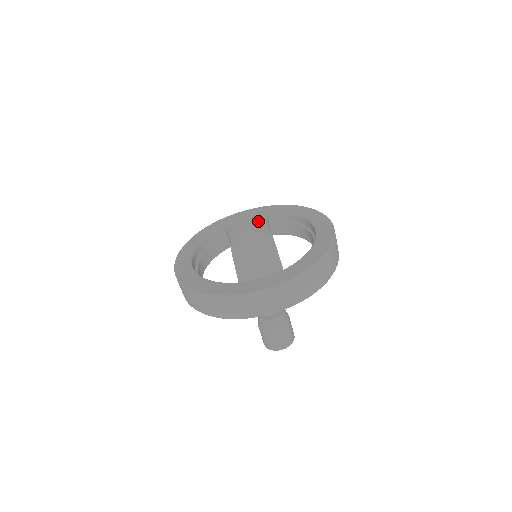
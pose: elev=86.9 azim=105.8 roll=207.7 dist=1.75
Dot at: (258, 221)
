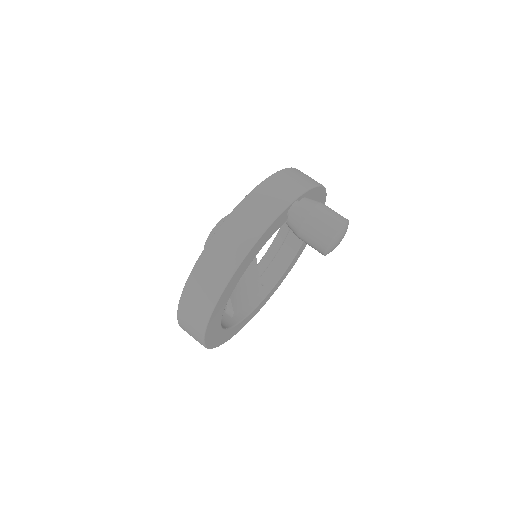
Dot at: occluded
